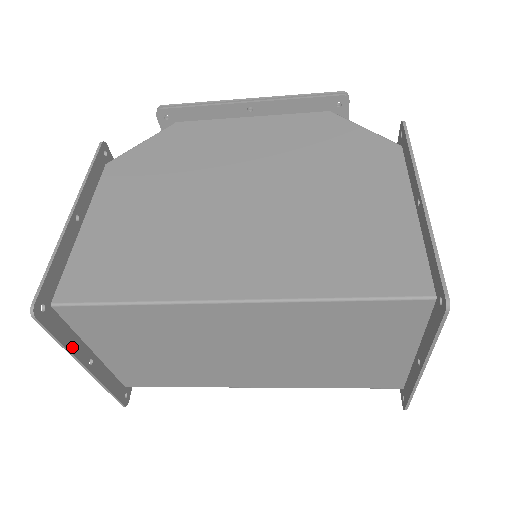
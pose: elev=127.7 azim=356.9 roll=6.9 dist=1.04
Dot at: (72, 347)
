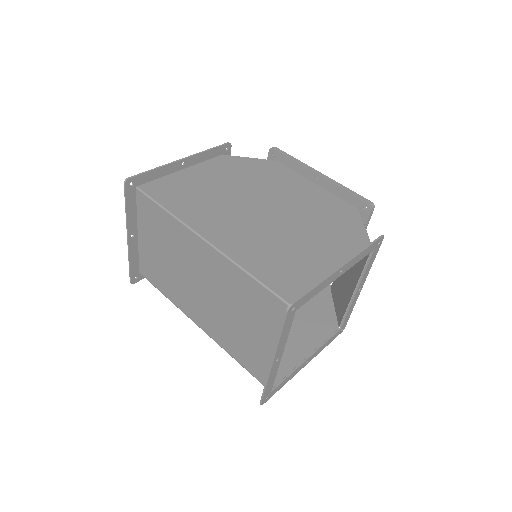
Dot at: (130, 217)
